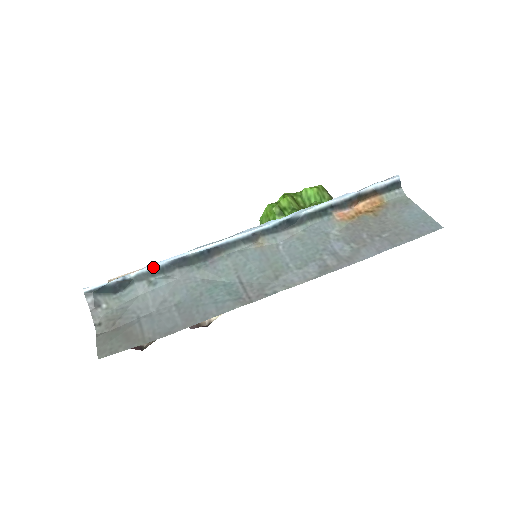
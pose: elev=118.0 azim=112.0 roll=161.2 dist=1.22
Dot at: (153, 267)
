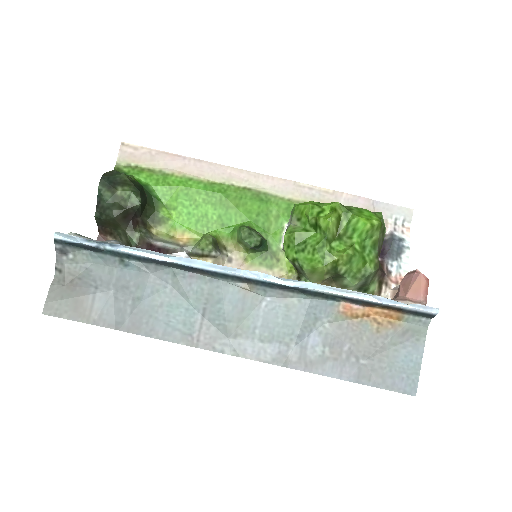
Dot at: (130, 253)
